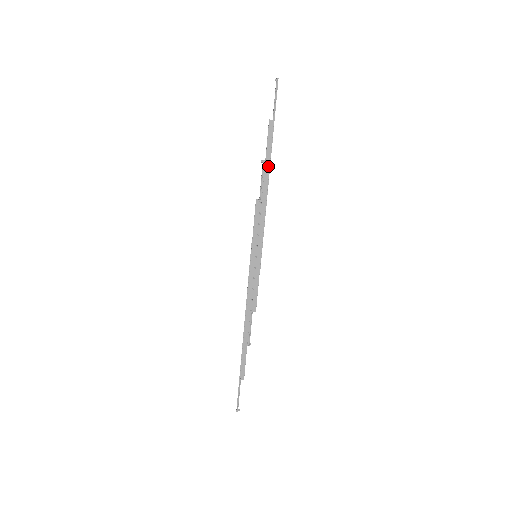
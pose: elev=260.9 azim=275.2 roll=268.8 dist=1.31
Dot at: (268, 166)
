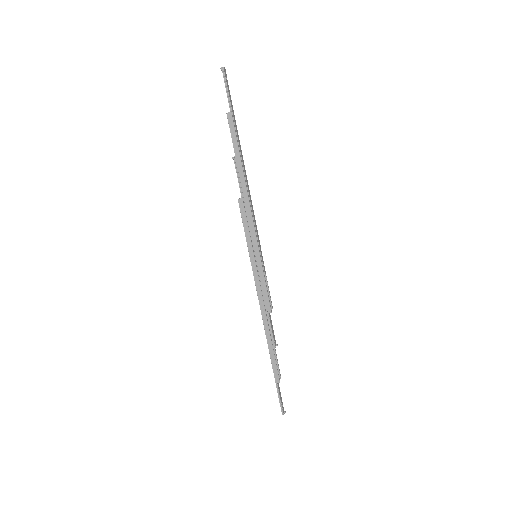
Dot at: (239, 161)
